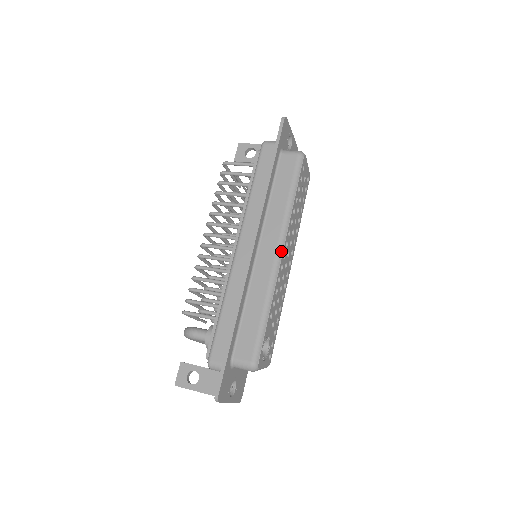
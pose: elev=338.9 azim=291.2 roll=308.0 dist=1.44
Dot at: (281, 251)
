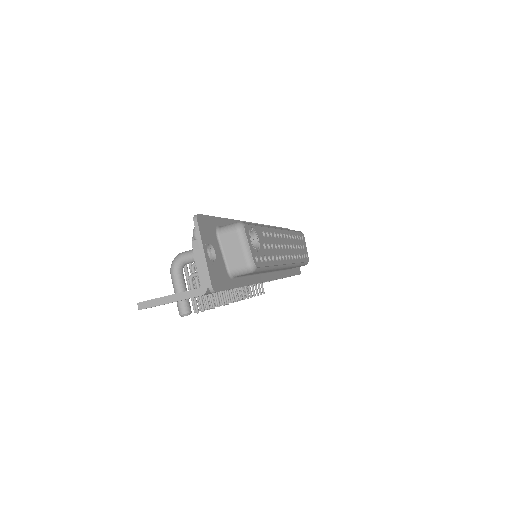
Dot at: (279, 228)
